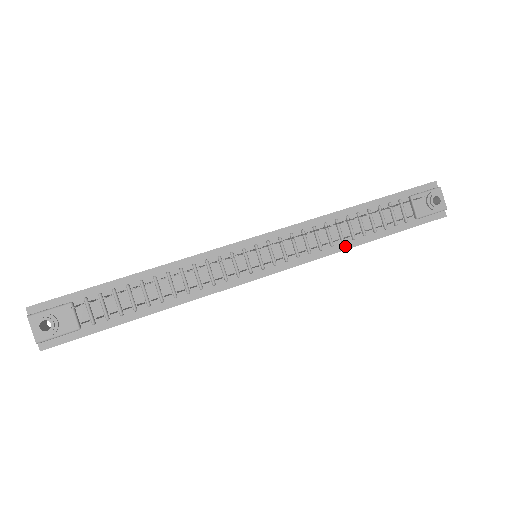
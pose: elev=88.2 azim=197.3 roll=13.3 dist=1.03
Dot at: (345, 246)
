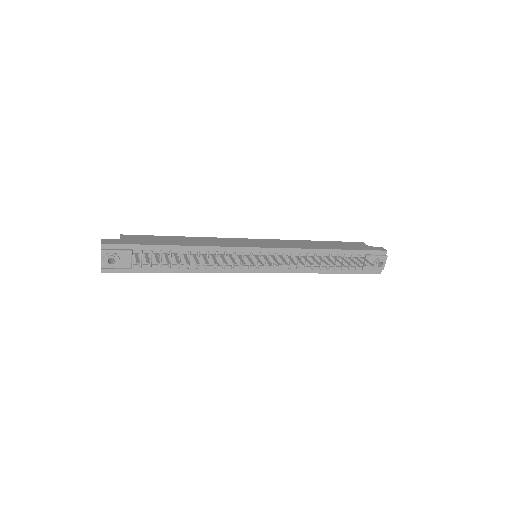
Dot at: (312, 271)
